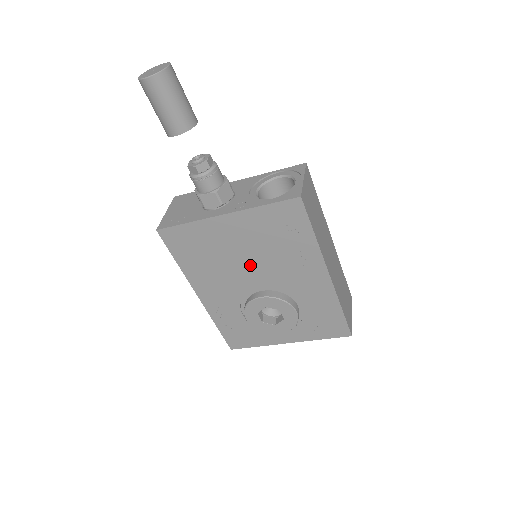
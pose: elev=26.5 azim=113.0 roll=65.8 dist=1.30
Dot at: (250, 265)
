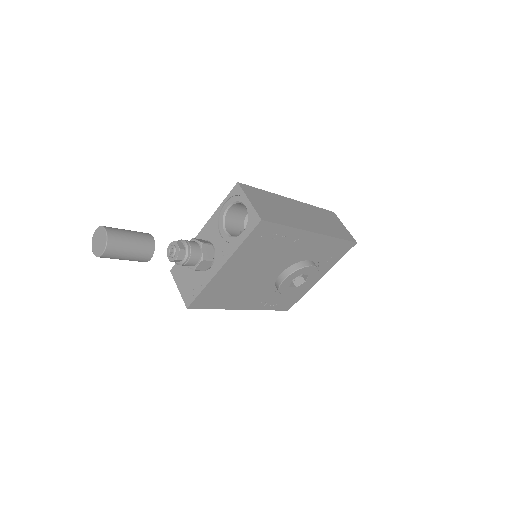
Dot at: (261, 271)
